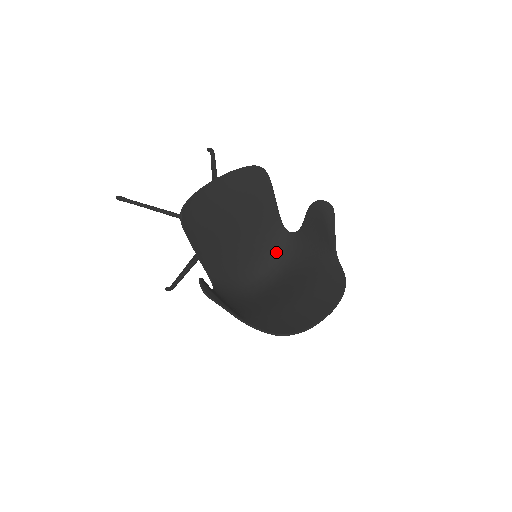
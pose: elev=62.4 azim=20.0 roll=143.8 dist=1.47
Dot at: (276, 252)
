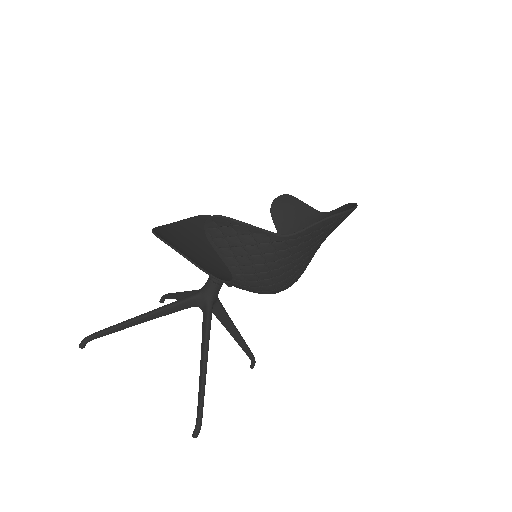
Dot at: occluded
